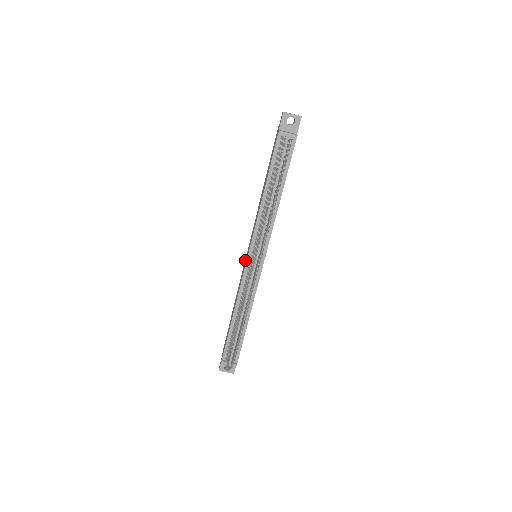
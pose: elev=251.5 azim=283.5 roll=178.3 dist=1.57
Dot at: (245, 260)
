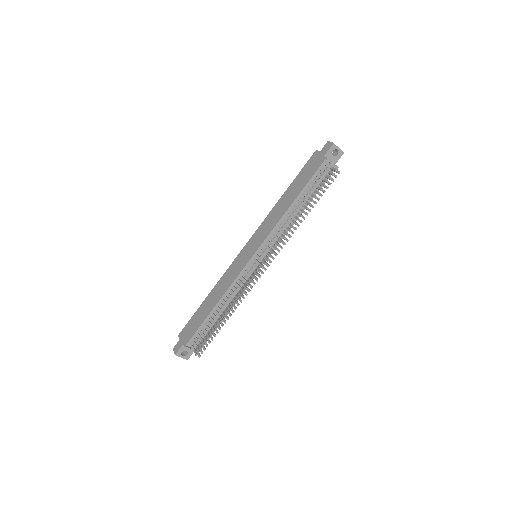
Dot at: (240, 256)
